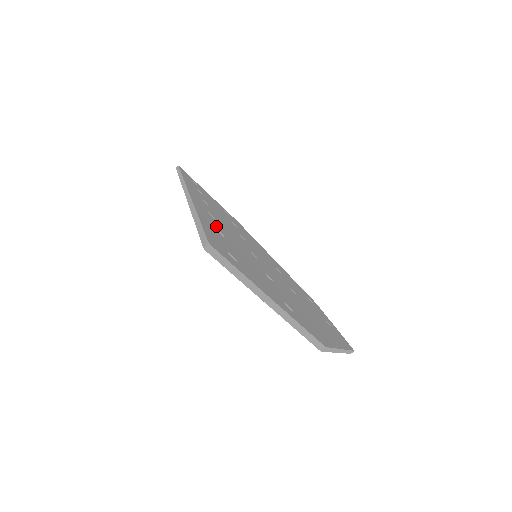
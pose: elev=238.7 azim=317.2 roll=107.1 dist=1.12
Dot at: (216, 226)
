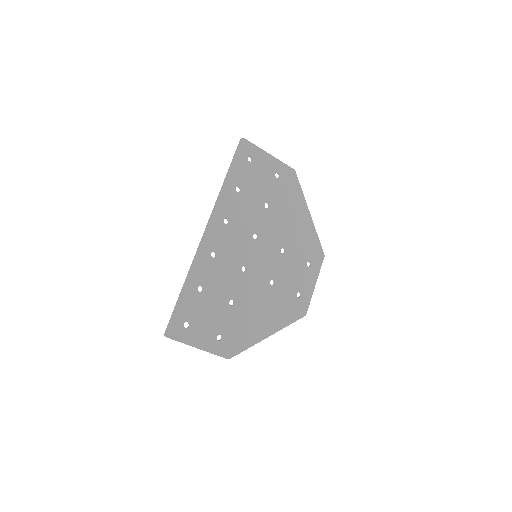
Dot at: (203, 278)
